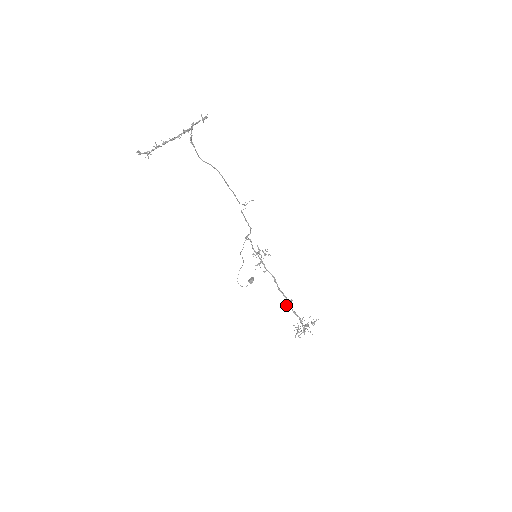
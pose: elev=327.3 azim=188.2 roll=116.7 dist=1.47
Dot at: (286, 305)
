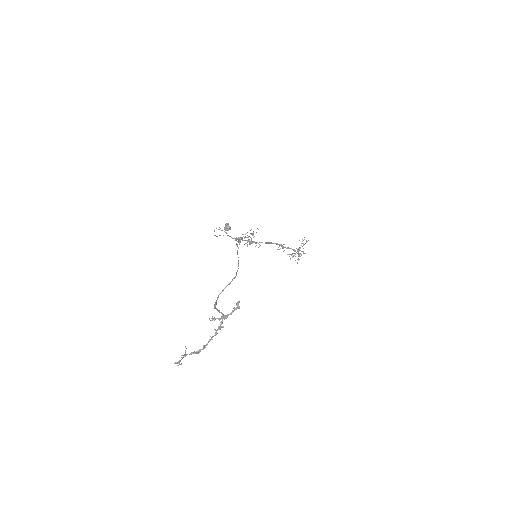
Dot at: occluded
